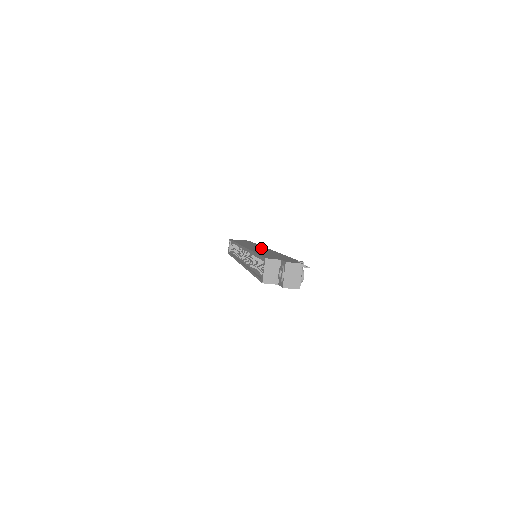
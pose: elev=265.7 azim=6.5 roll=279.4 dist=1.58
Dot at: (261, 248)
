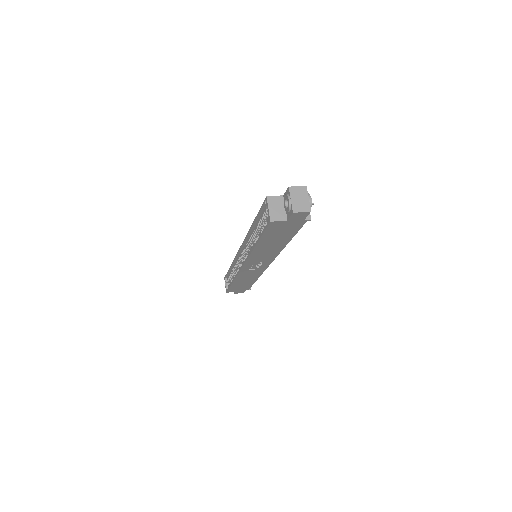
Dot at: occluded
